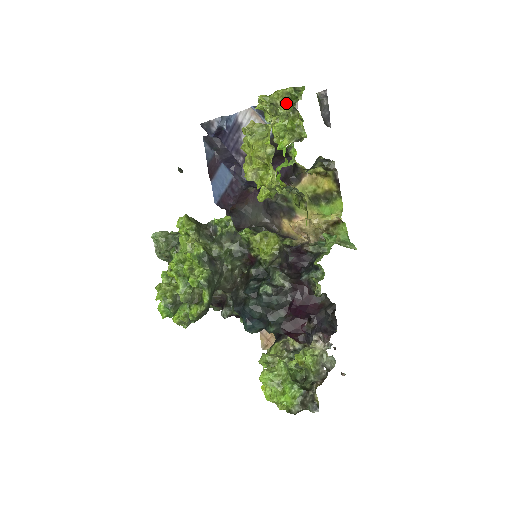
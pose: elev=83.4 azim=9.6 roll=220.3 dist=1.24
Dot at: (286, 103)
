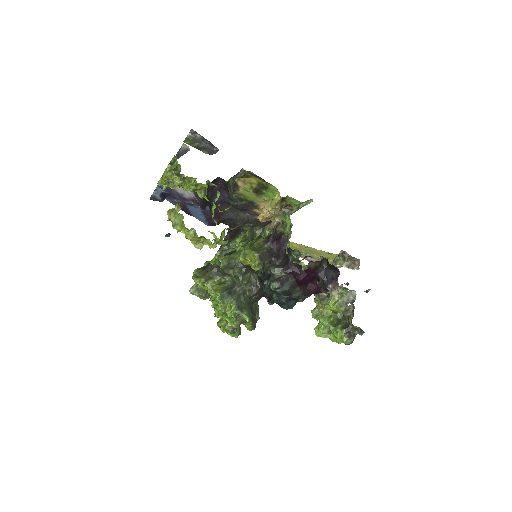
Dot at: (175, 176)
